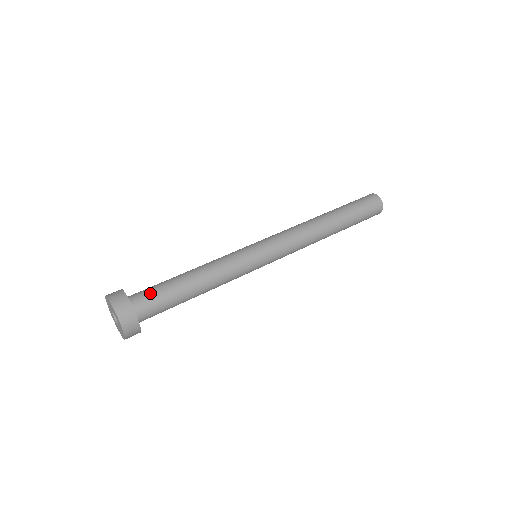
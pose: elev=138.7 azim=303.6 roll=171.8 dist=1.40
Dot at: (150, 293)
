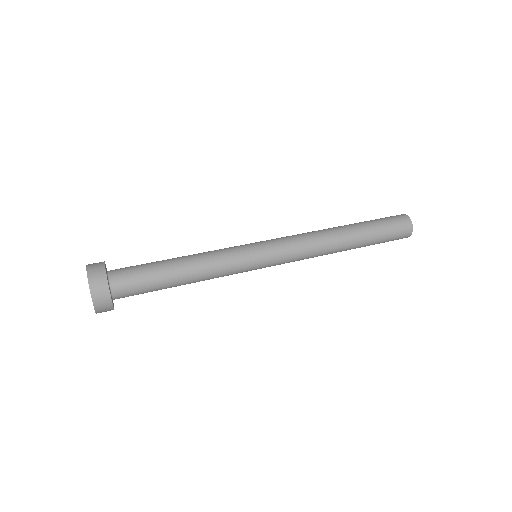
Dot at: (134, 283)
